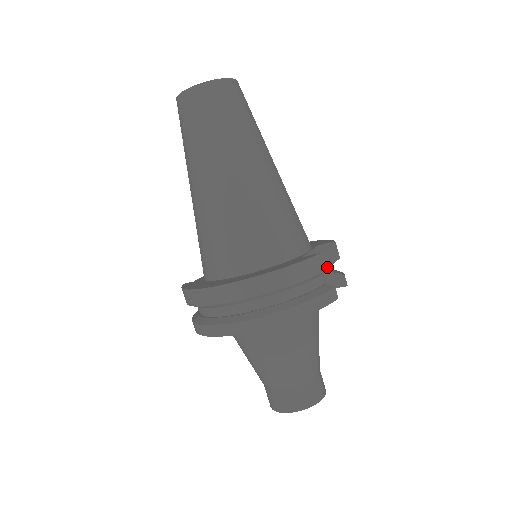
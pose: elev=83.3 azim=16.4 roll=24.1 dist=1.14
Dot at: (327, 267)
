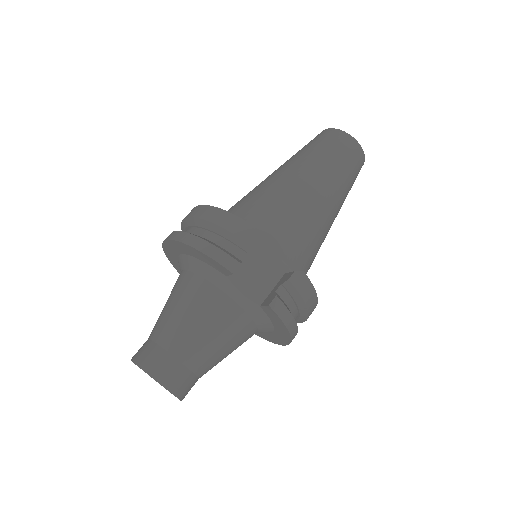
Dot at: (252, 244)
